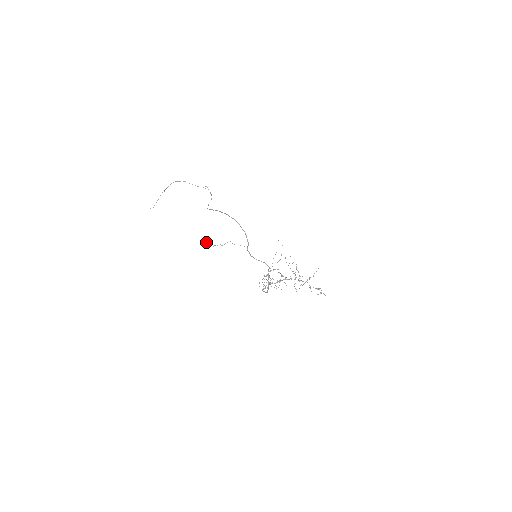
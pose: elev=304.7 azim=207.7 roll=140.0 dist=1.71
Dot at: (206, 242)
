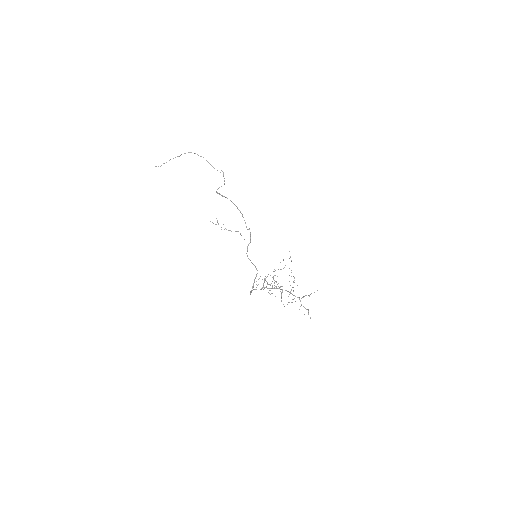
Dot at: occluded
